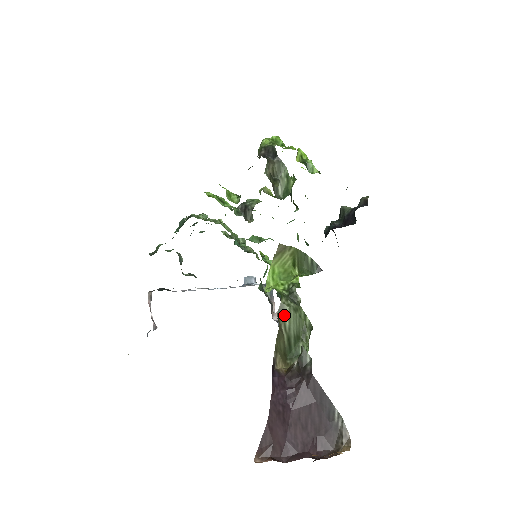
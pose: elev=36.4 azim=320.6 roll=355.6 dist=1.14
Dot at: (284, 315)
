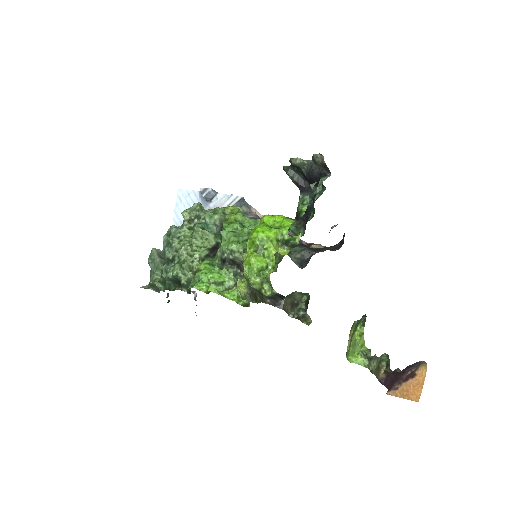
Dot at: (373, 369)
